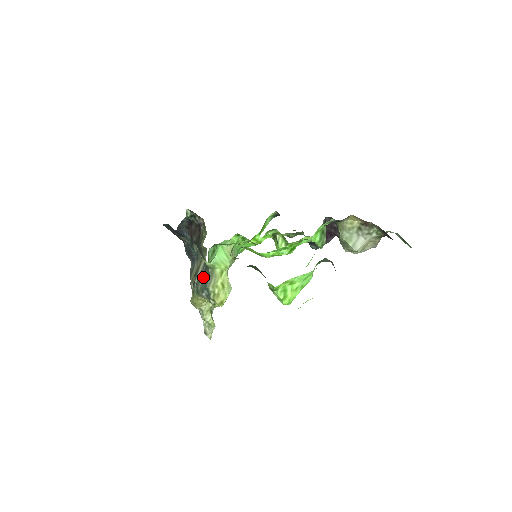
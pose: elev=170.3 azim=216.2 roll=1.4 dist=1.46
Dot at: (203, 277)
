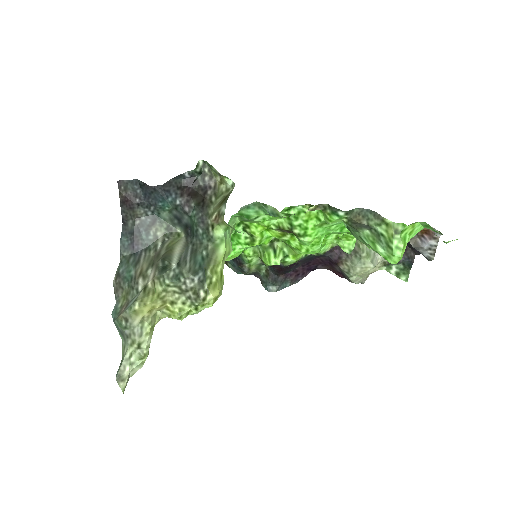
Dot at: (193, 256)
